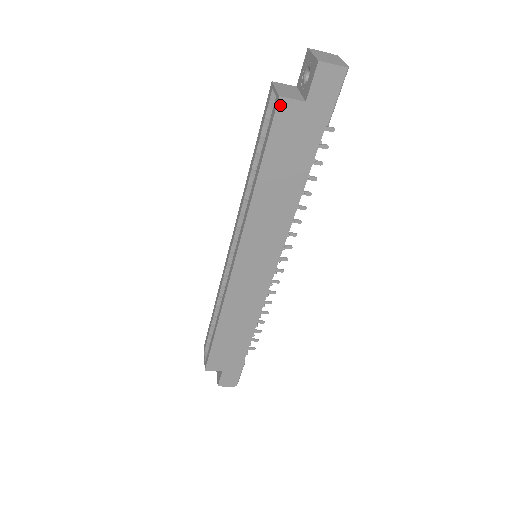
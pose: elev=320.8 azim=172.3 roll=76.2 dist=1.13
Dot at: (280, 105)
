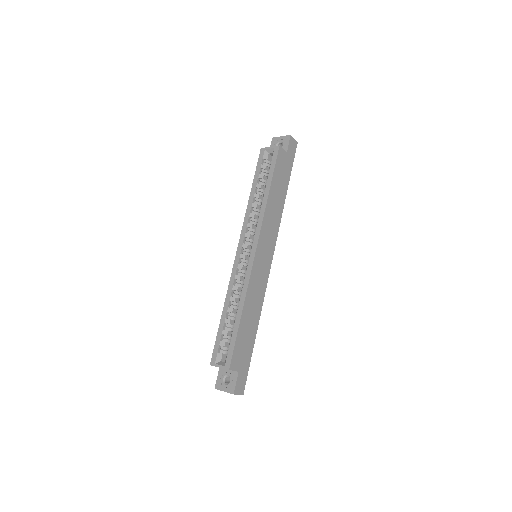
Dot at: (279, 150)
